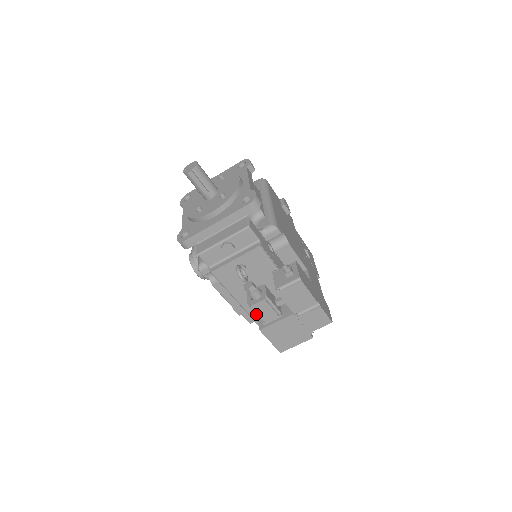
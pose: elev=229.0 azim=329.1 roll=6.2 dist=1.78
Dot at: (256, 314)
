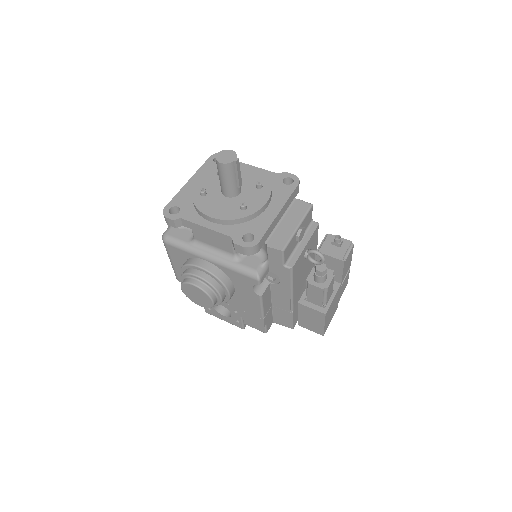
Dot at: (323, 298)
